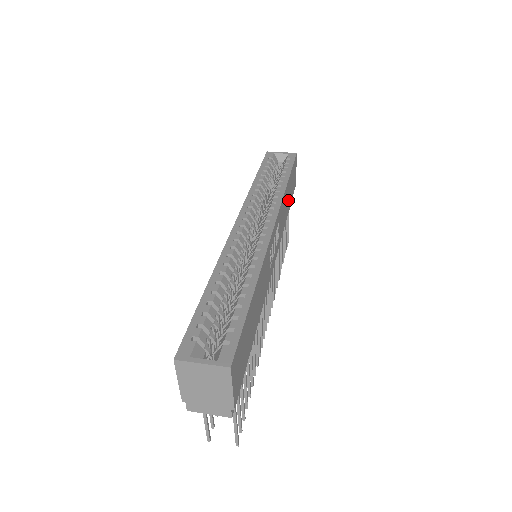
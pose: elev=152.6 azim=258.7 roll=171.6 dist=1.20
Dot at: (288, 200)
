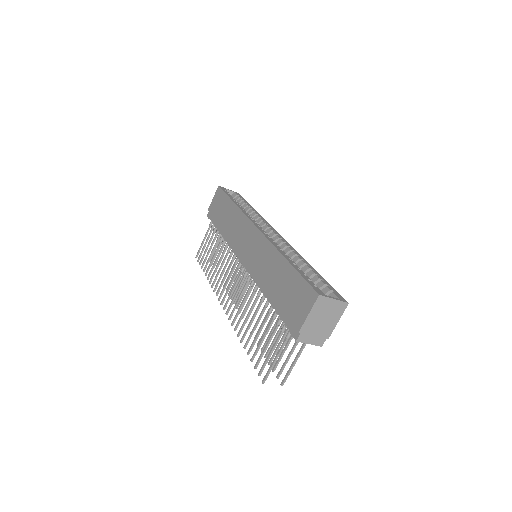
Dot at: occluded
